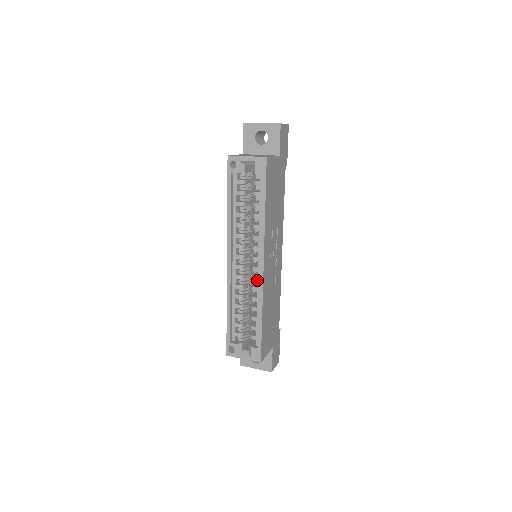
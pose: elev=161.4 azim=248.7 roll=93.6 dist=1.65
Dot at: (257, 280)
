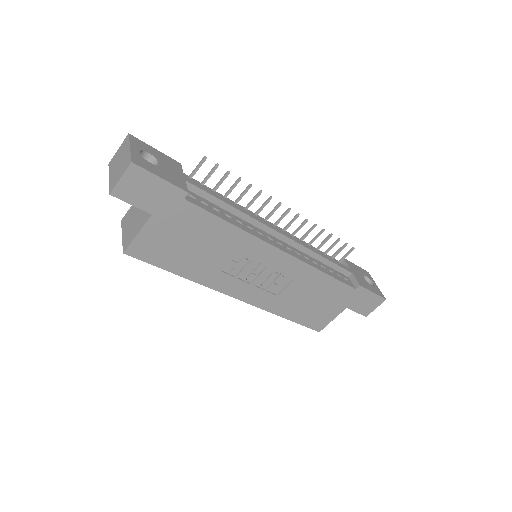
Dot at: occluded
